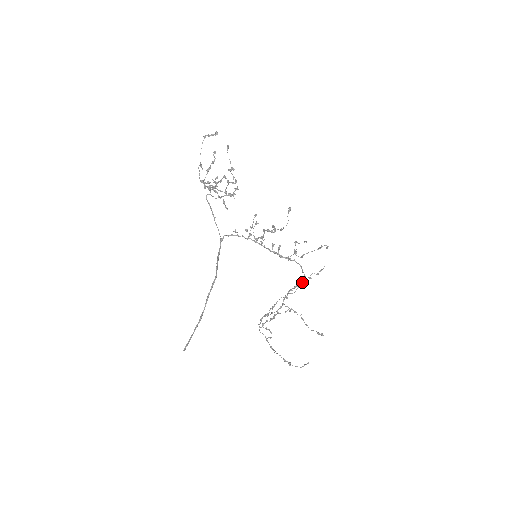
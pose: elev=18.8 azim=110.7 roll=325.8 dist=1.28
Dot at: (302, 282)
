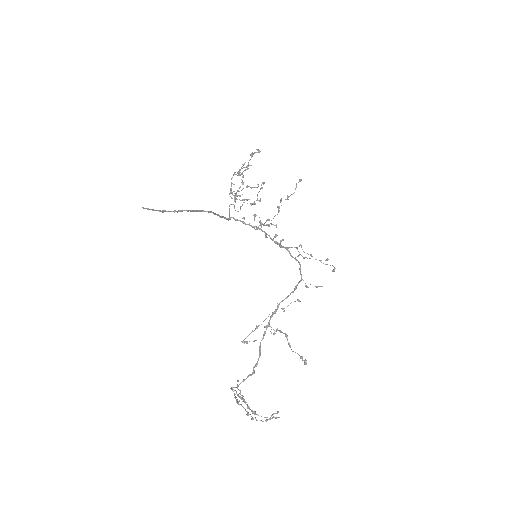
Dot at: occluded
